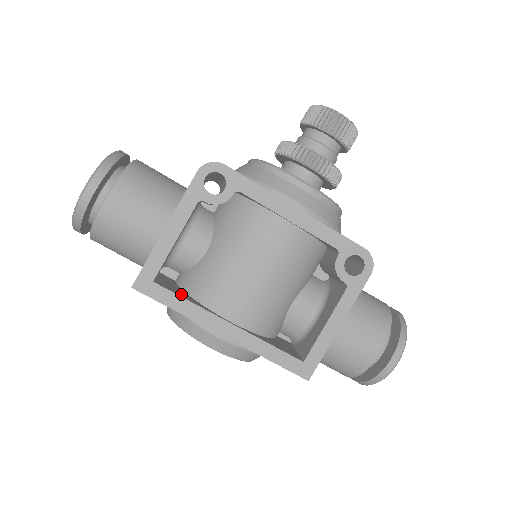
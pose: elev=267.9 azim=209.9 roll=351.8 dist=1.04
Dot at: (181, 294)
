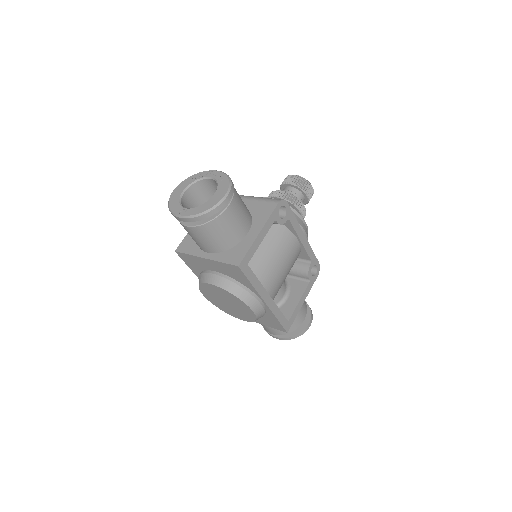
Dot at: occluded
